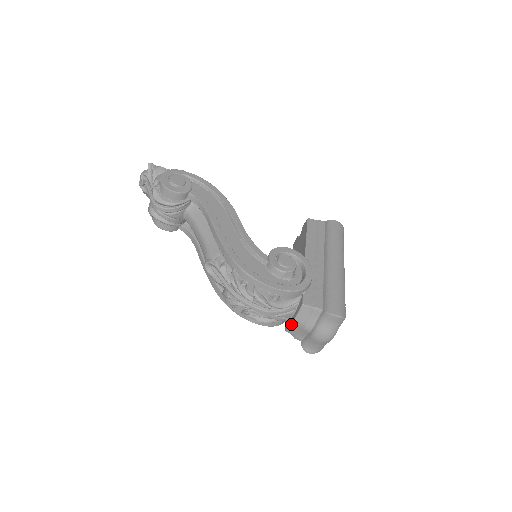
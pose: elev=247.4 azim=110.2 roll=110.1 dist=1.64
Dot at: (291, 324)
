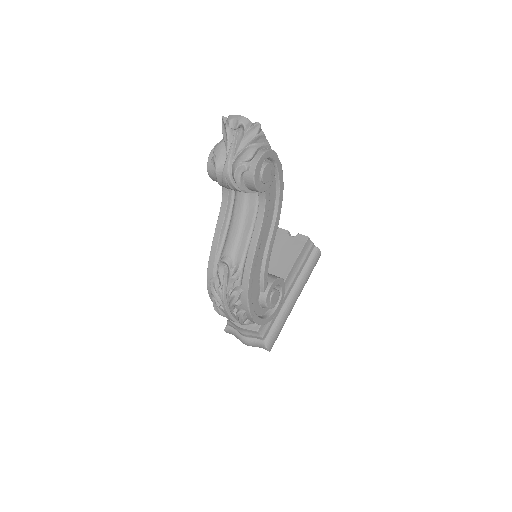
Dot at: (236, 325)
